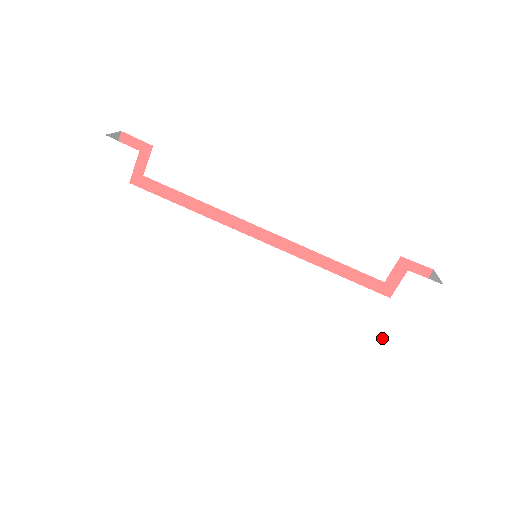
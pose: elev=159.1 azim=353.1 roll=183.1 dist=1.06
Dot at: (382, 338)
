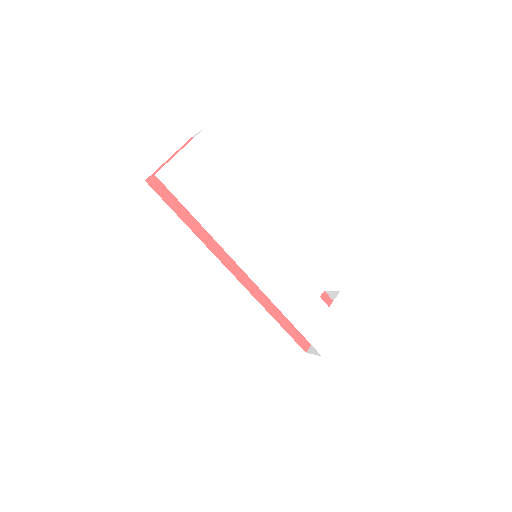
Dot at: (320, 336)
